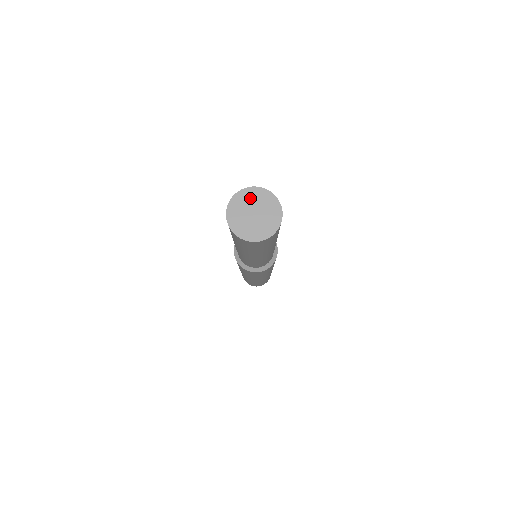
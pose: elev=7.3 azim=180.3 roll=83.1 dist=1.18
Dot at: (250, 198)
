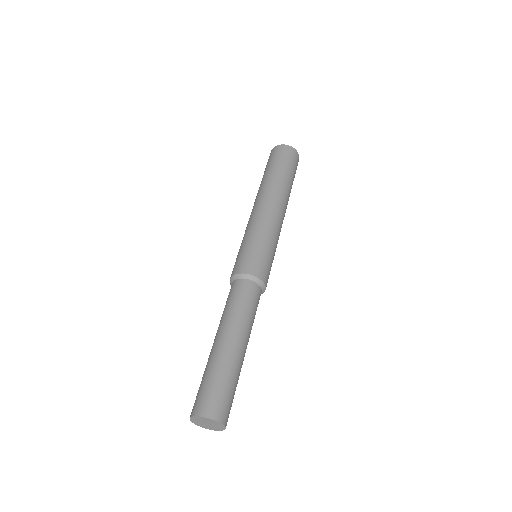
Dot at: (197, 420)
